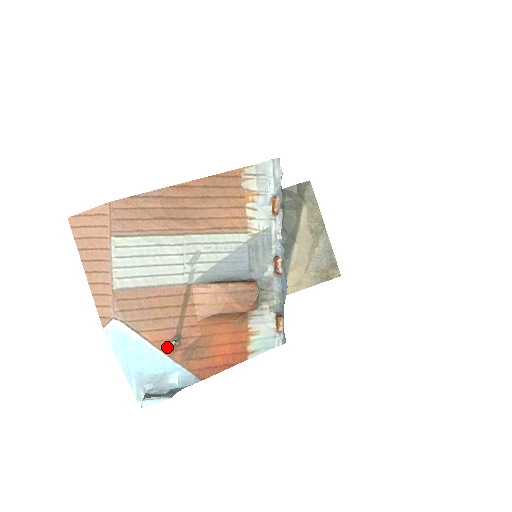
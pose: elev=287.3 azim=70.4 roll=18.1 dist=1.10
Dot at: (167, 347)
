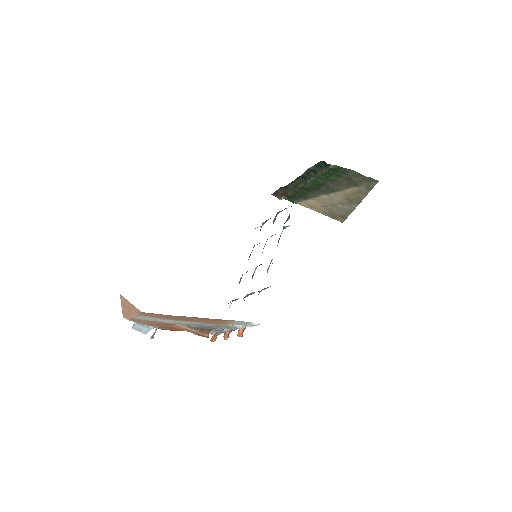
Dot at: occluded
